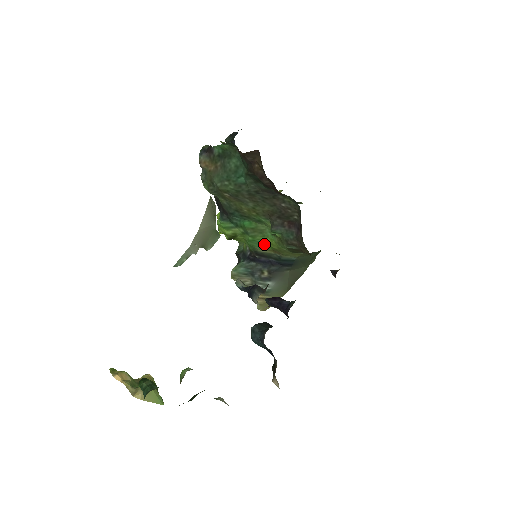
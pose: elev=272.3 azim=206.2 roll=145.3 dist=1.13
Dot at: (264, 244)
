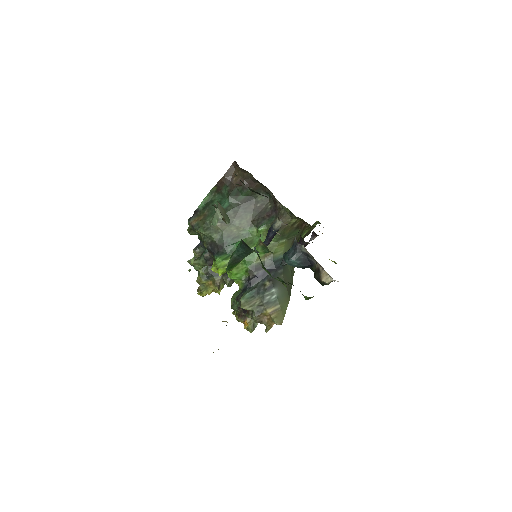
Dot at: occluded
